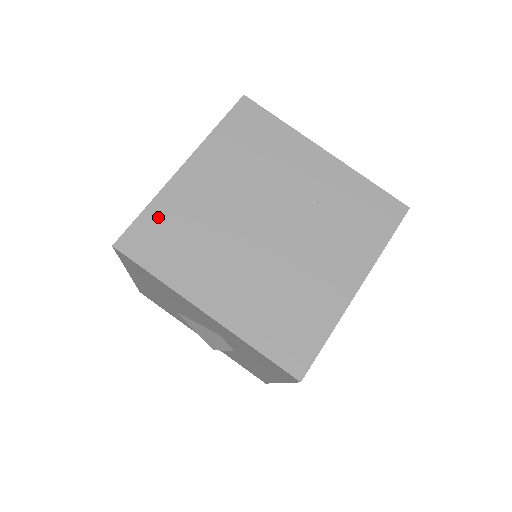
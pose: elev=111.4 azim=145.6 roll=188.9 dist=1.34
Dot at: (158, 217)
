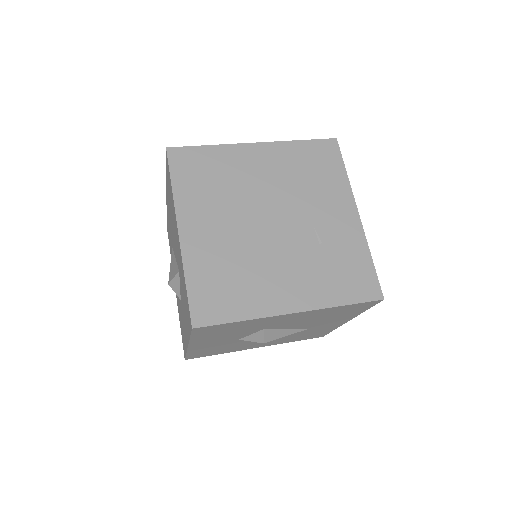
Dot at: (209, 156)
